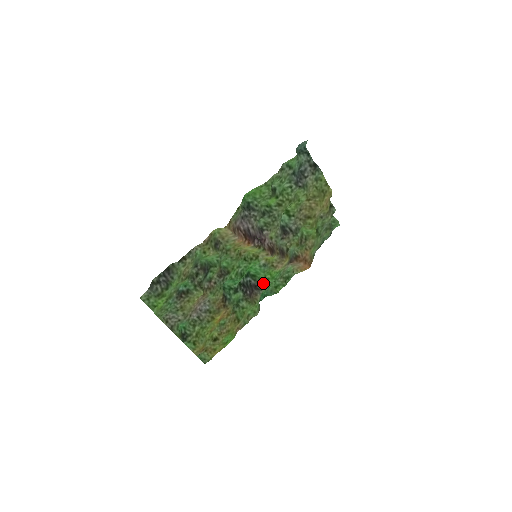
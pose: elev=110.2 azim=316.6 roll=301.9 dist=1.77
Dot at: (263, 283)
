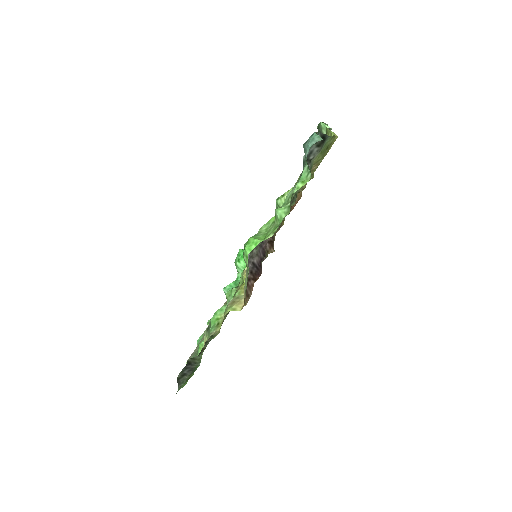
Dot at: occluded
